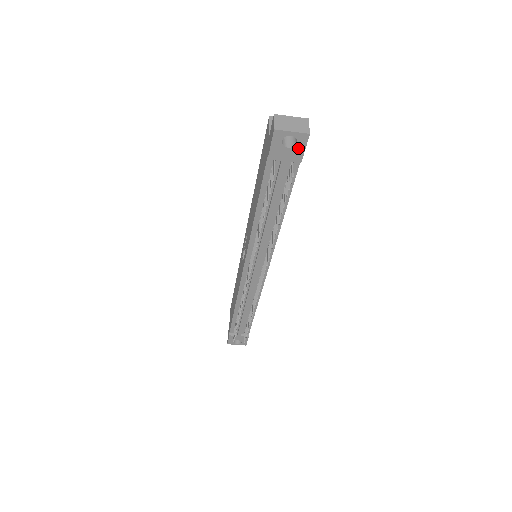
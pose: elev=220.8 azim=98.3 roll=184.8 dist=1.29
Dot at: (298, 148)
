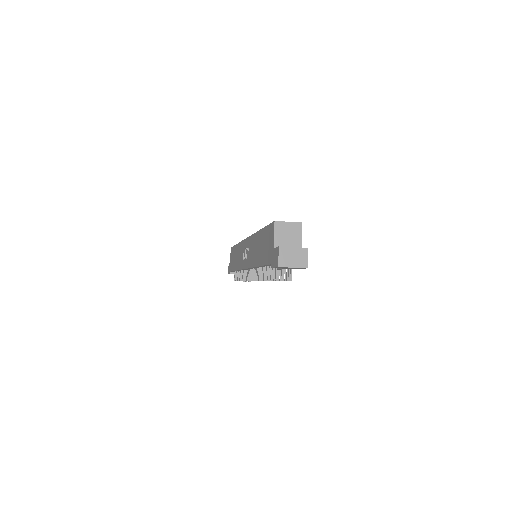
Dot at: (297, 268)
